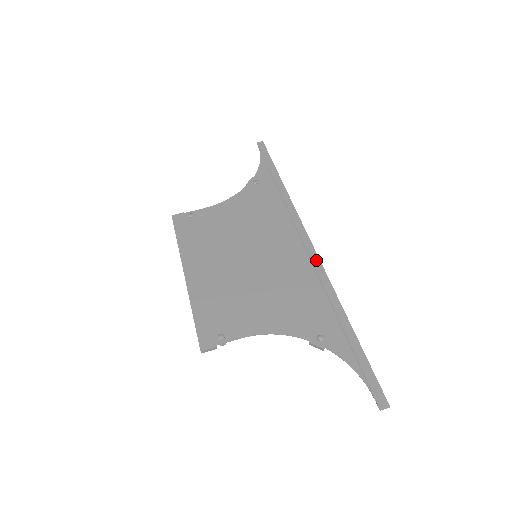
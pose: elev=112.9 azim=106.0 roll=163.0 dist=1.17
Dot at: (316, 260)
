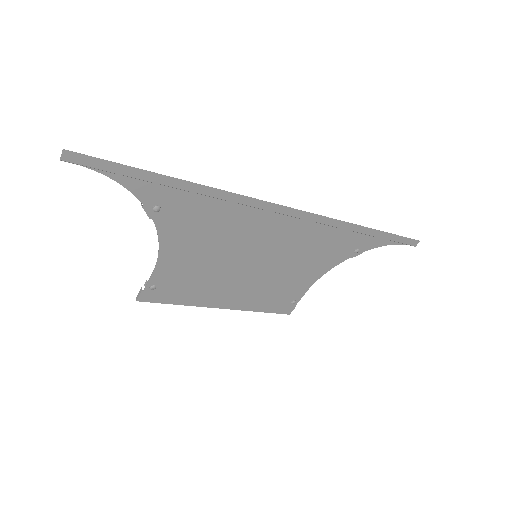
Dot at: (309, 217)
